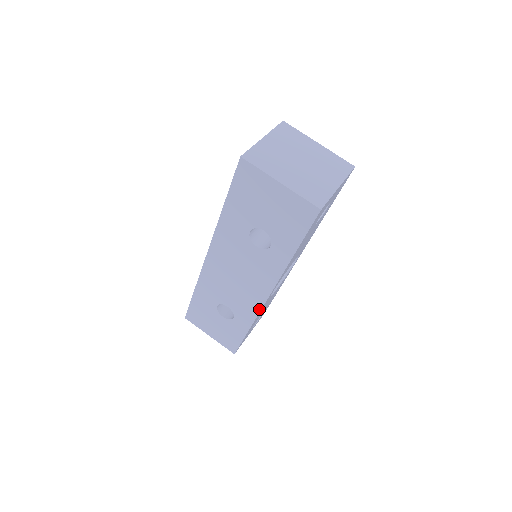
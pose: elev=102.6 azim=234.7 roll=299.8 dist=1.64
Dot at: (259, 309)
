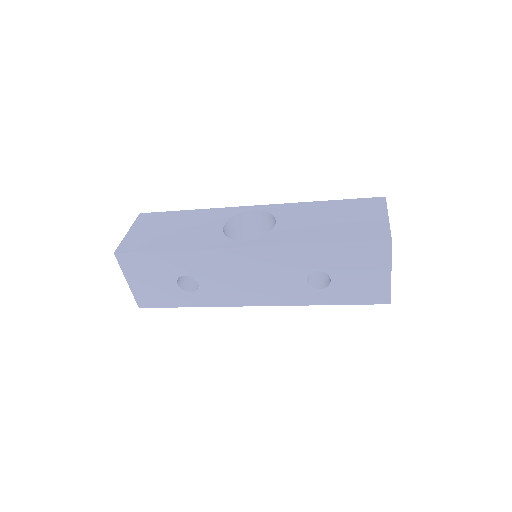
Dot at: (234, 305)
